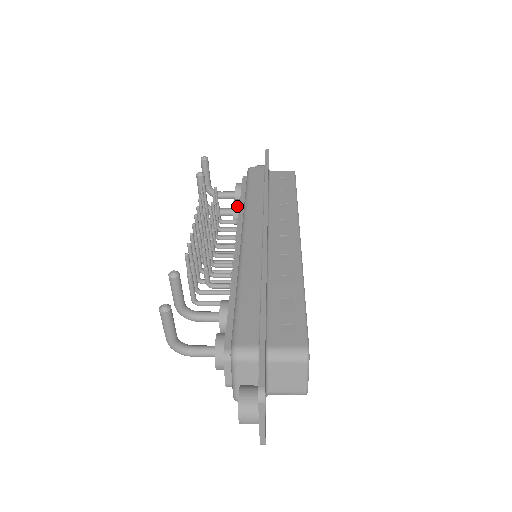
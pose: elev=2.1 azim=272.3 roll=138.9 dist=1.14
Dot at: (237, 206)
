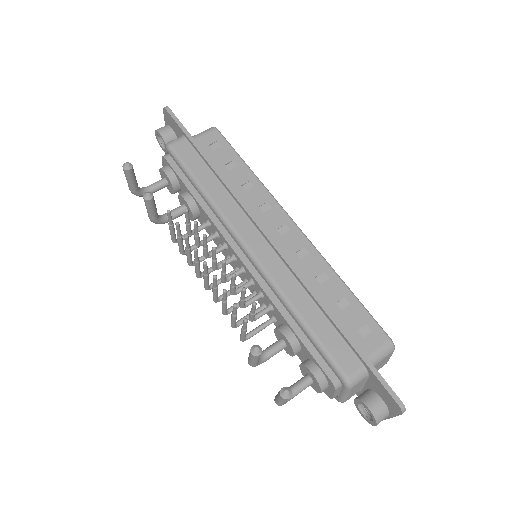
Dot at: (193, 204)
